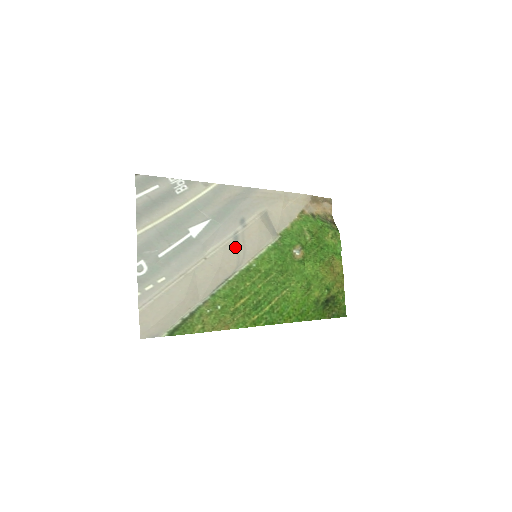
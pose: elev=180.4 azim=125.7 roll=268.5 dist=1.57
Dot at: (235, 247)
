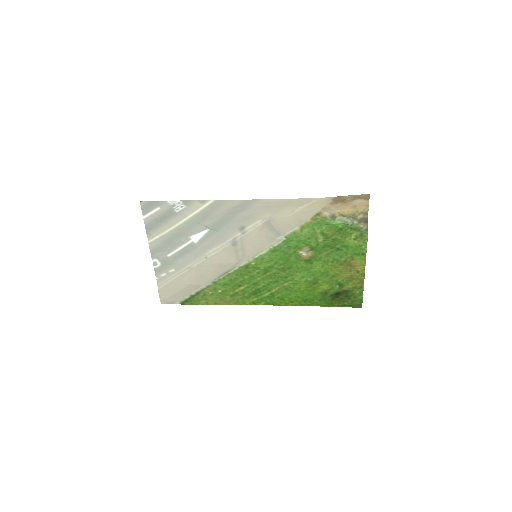
Dot at: (234, 250)
